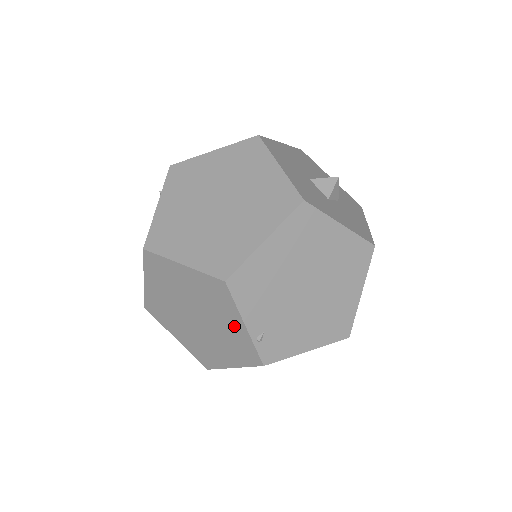
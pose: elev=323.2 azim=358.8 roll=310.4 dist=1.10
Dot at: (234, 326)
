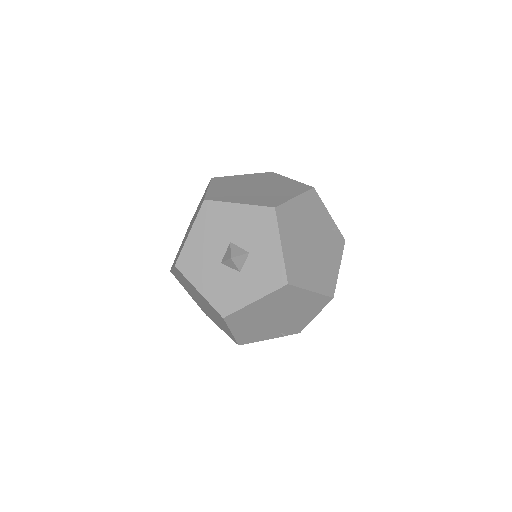
Dot at: occluded
